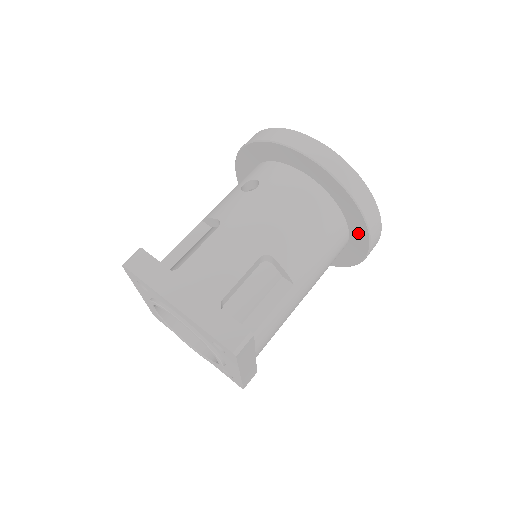
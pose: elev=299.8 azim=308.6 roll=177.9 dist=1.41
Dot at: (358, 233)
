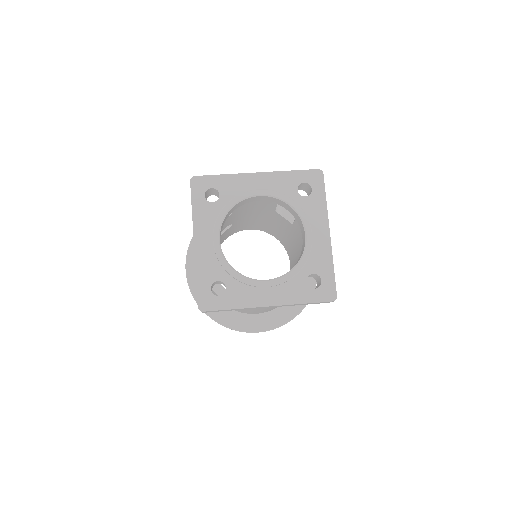
Dot at: occluded
